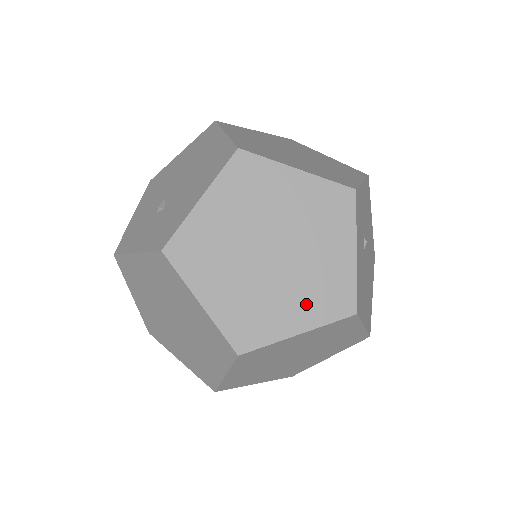
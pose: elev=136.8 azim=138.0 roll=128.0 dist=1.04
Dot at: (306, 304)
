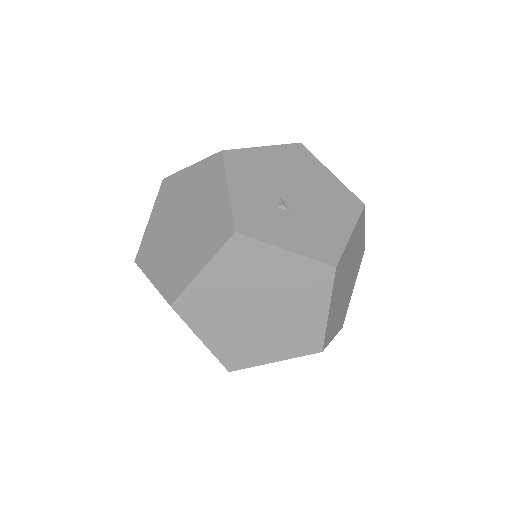
Dot at: (309, 300)
